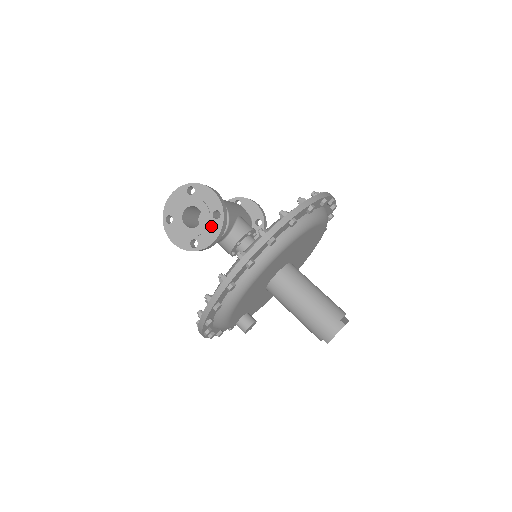
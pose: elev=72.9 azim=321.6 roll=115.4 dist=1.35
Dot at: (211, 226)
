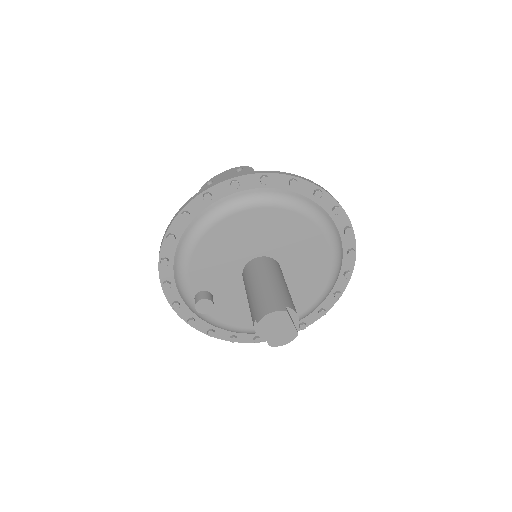
Dot at: occluded
